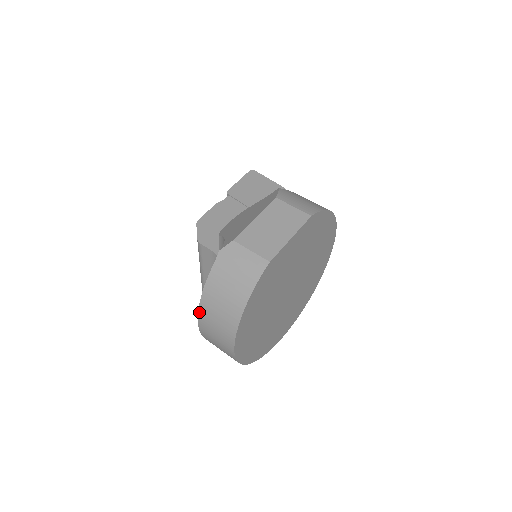
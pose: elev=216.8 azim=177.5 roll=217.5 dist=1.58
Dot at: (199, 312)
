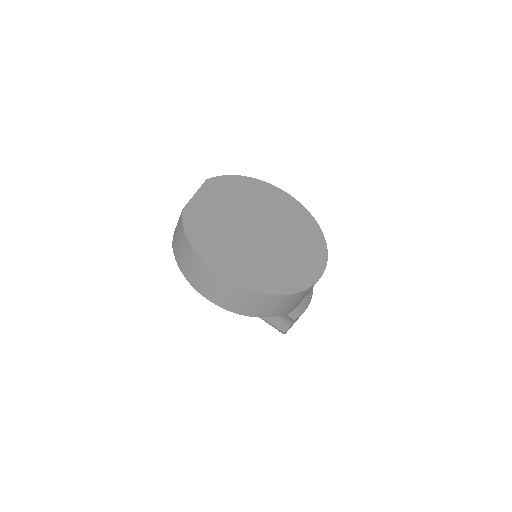
Dot at: (195, 289)
